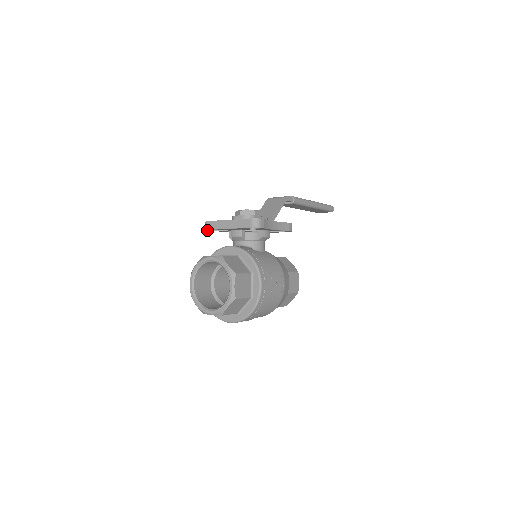
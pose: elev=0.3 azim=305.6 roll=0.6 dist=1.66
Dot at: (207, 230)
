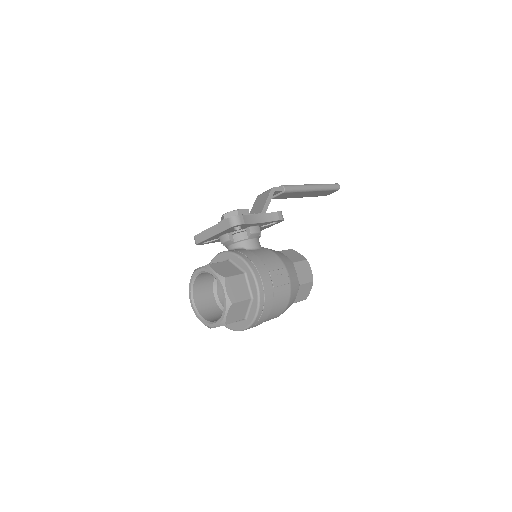
Dot at: occluded
